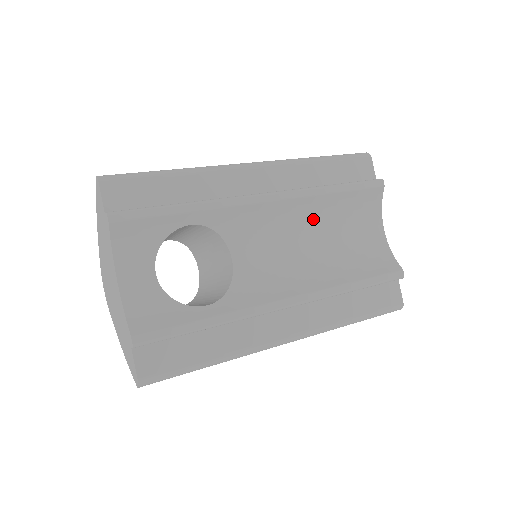
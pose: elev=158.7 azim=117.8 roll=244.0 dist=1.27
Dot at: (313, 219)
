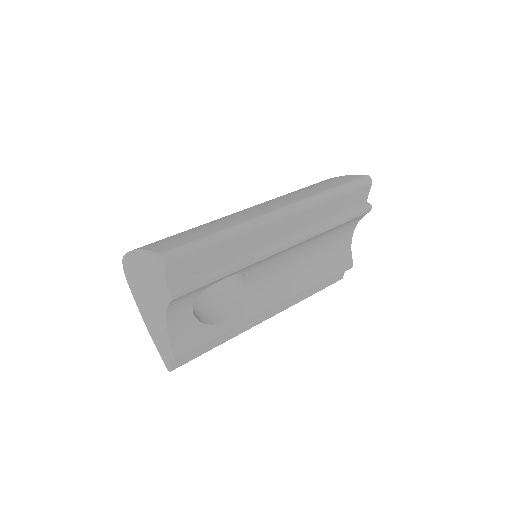
Dot at: (310, 243)
